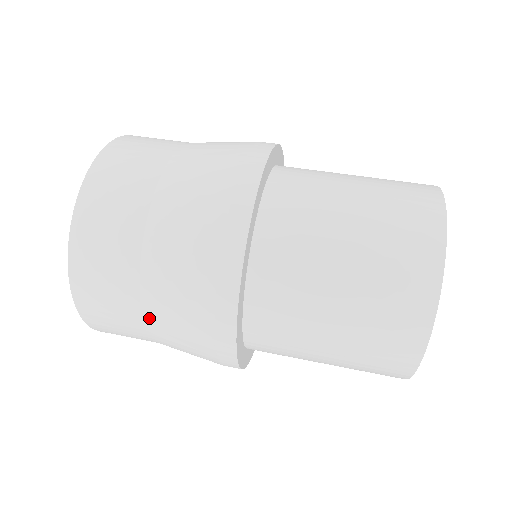
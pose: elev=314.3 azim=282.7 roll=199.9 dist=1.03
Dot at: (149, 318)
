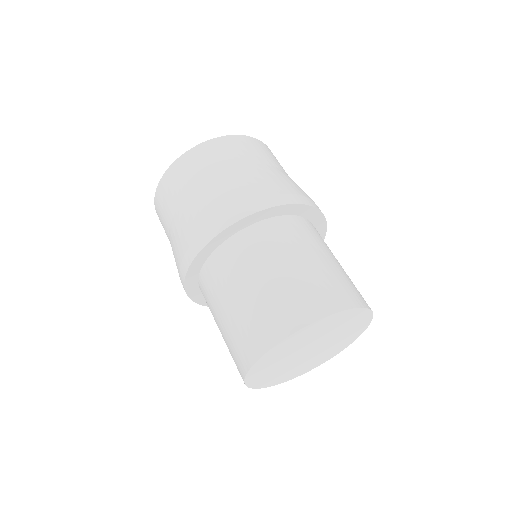
Dot at: (171, 230)
